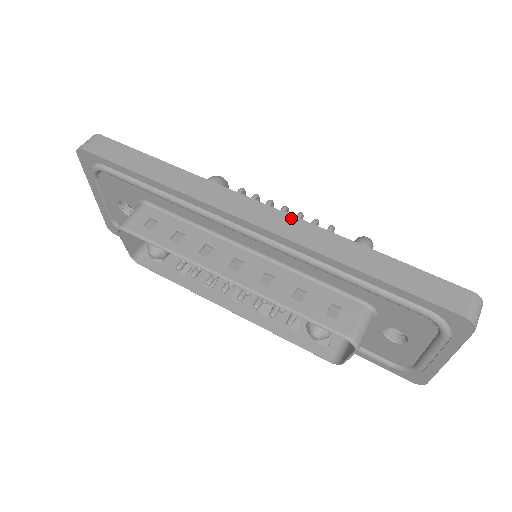
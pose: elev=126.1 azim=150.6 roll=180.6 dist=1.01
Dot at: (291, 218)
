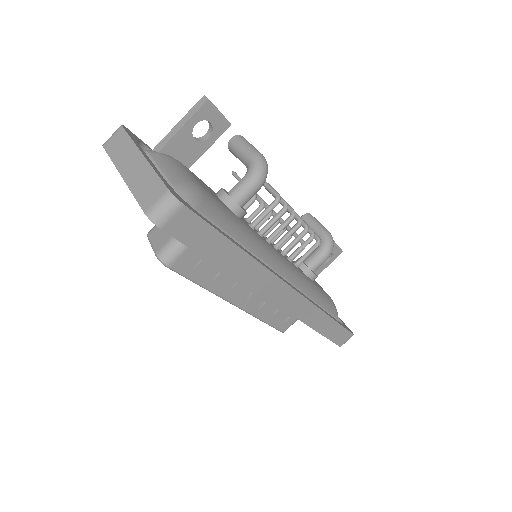
Dot at: (305, 301)
